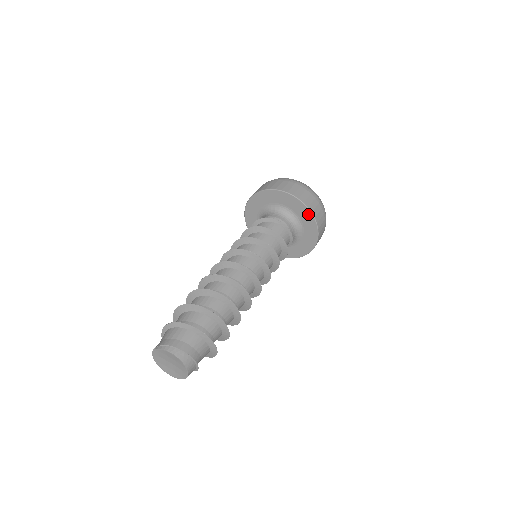
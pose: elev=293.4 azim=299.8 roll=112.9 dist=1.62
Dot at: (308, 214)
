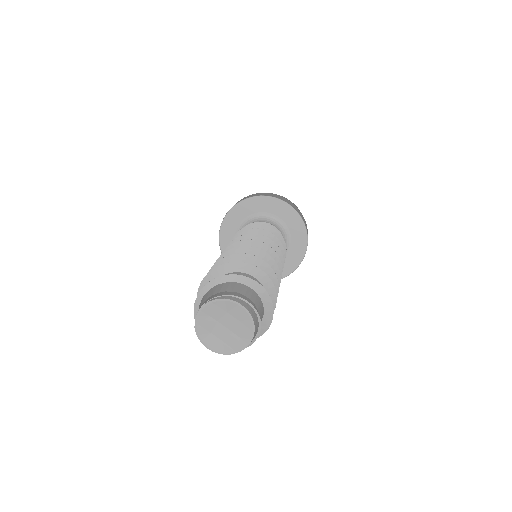
Dot at: (302, 230)
